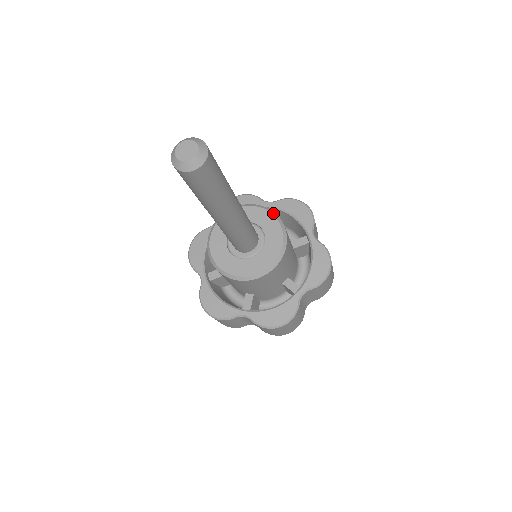
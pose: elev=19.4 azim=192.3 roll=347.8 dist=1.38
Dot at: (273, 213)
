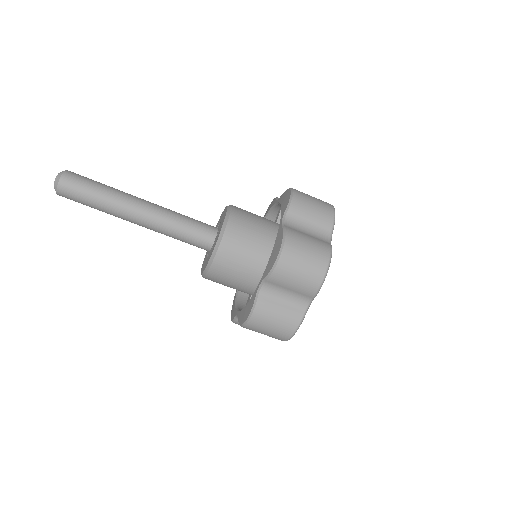
Dot at: (228, 208)
